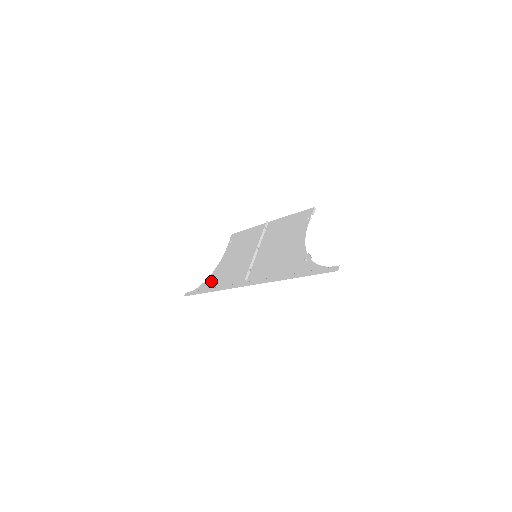
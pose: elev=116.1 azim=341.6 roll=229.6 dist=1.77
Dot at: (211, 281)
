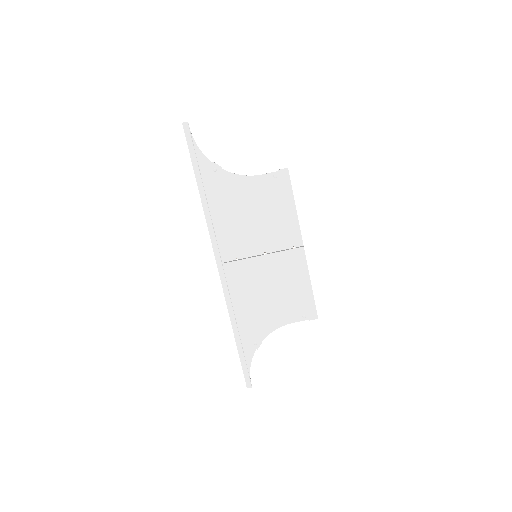
Dot at: (214, 181)
